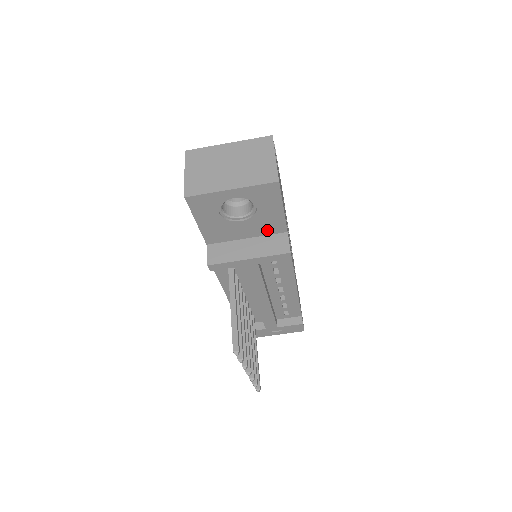
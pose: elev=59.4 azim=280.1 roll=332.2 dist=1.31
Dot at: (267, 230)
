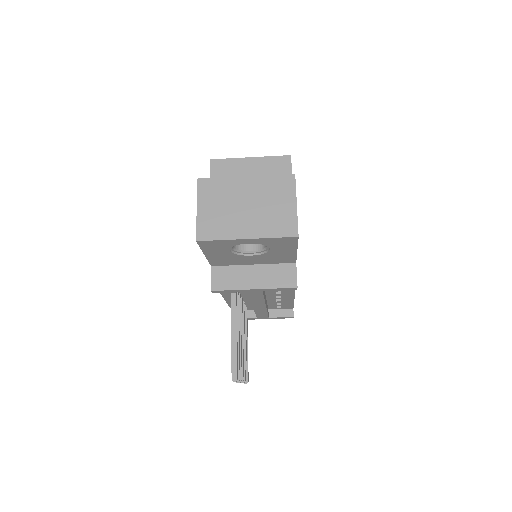
Dot at: (276, 261)
